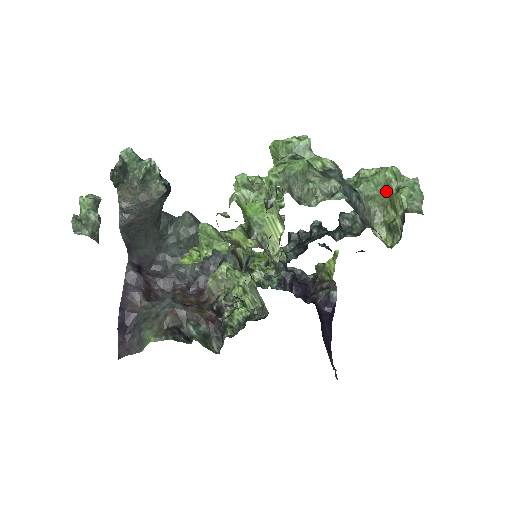
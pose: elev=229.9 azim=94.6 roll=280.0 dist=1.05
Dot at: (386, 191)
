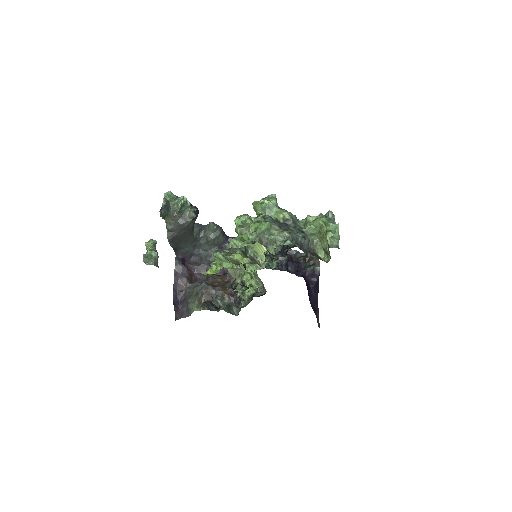
Dot at: (321, 231)
